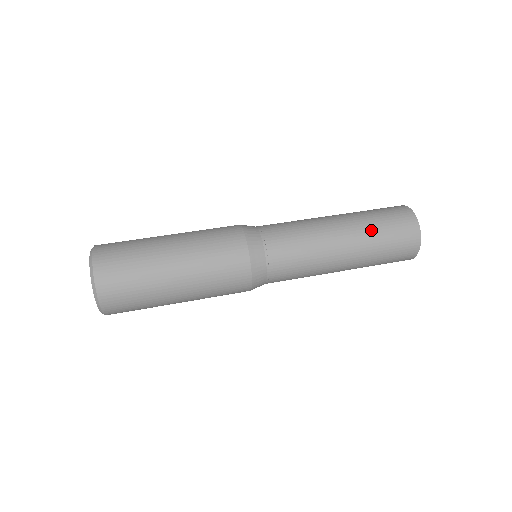
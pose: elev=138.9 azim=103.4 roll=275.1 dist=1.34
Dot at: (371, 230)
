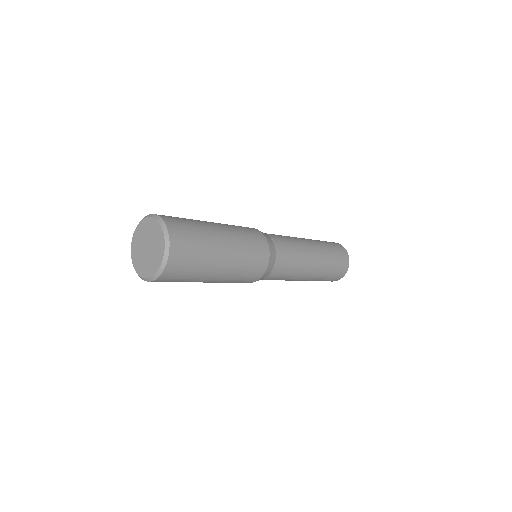
Dot at: occluded
